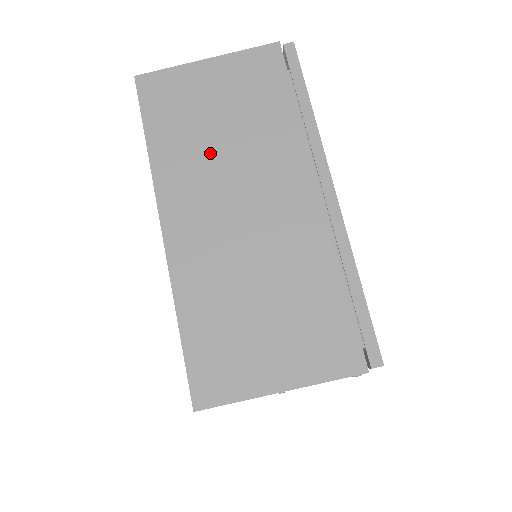
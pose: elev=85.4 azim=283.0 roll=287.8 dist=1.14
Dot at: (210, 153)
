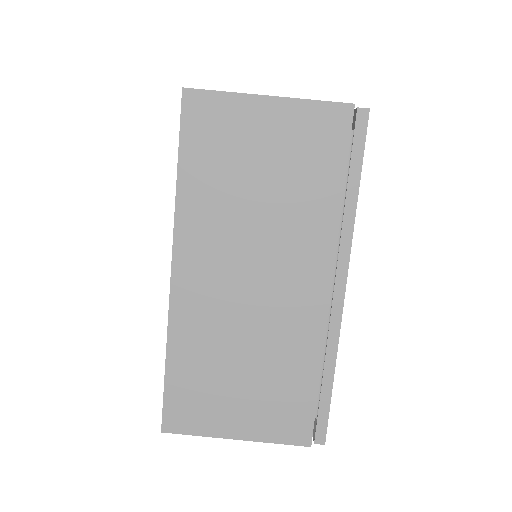
Dot at: (239, 211)
